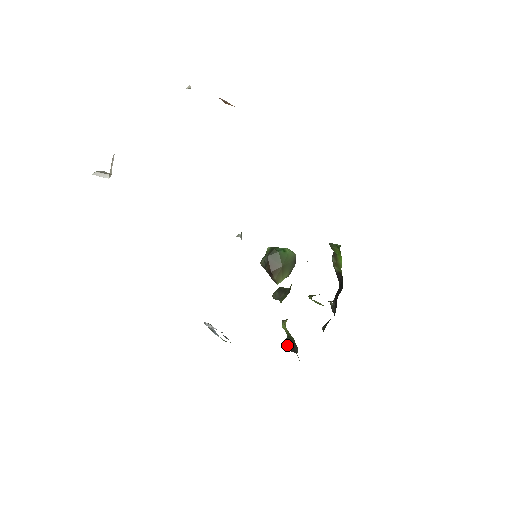
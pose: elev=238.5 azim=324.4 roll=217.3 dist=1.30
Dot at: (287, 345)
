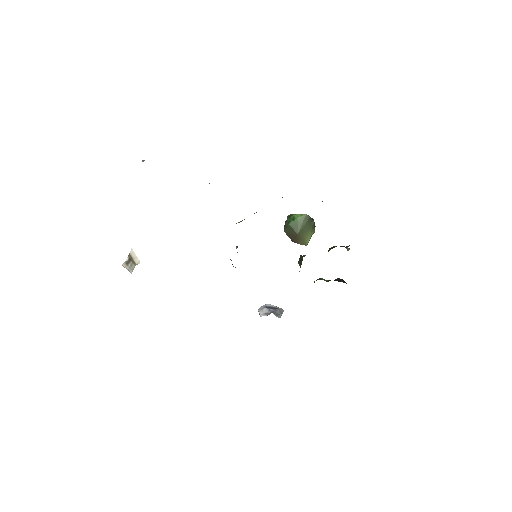
Dot at: occluded
